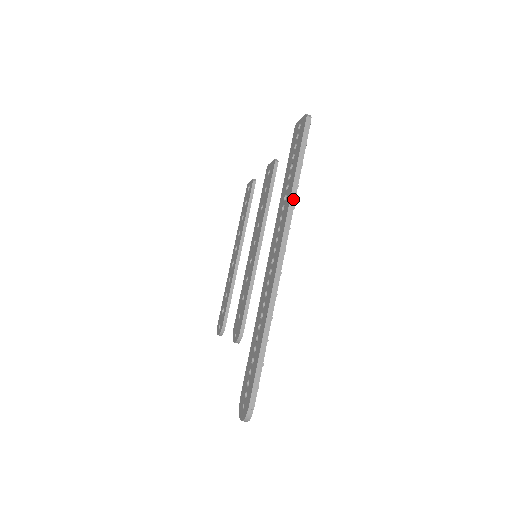
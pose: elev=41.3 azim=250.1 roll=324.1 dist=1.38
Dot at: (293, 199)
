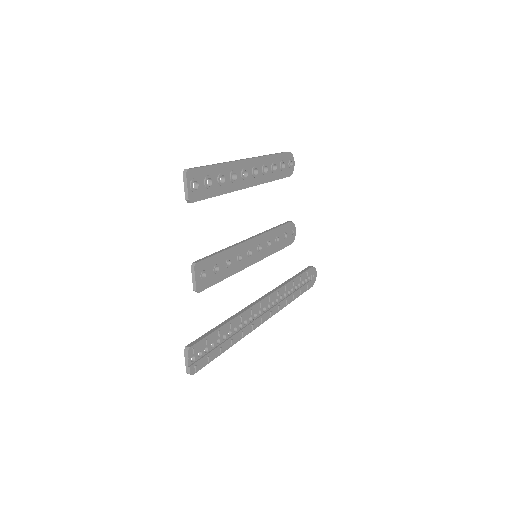
Dot at: (237, 340)
